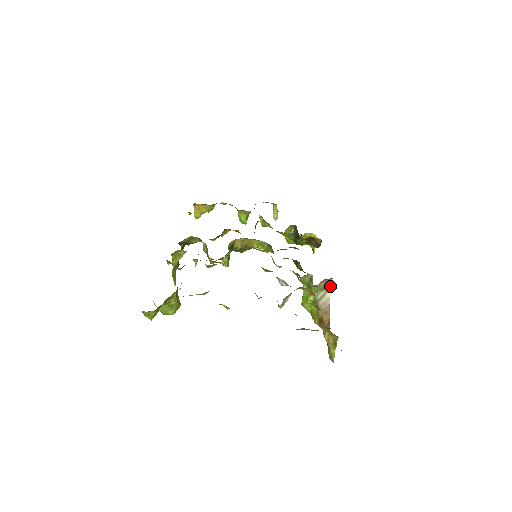
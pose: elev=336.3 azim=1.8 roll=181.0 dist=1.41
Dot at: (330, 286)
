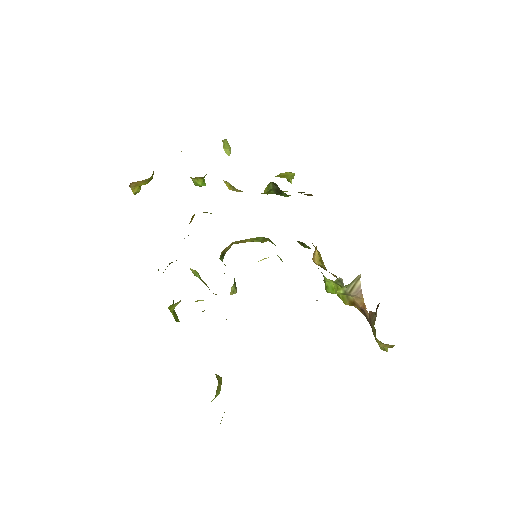
Dot at: (359, 276)
